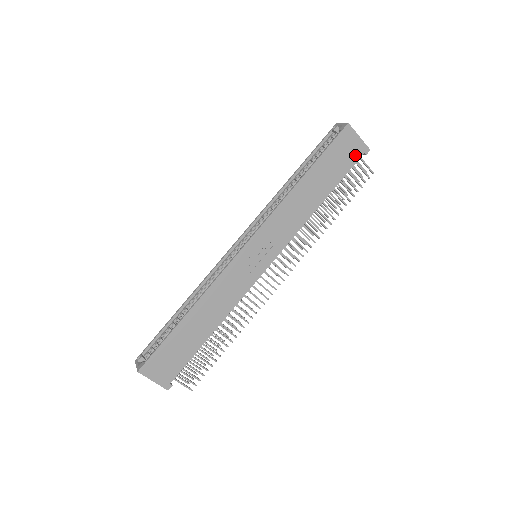
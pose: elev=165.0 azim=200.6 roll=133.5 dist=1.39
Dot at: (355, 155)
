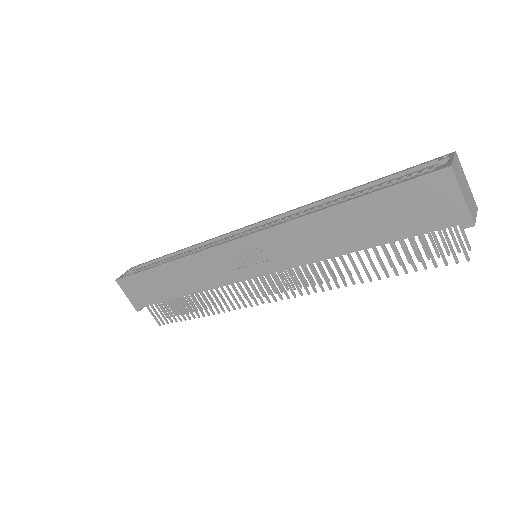
Dot at: (440, 219)
